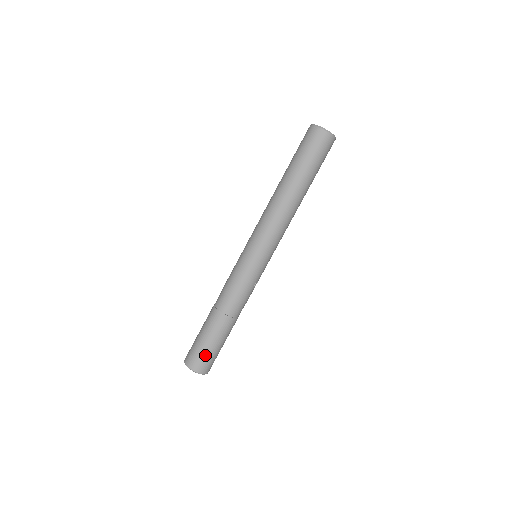
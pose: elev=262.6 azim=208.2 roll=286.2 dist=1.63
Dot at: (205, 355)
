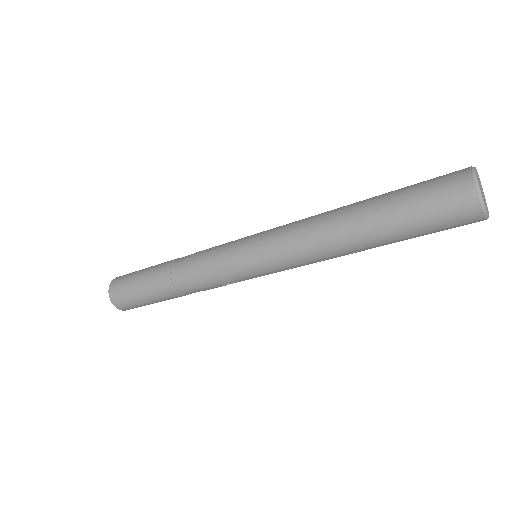
Dot at: (128, 296)
